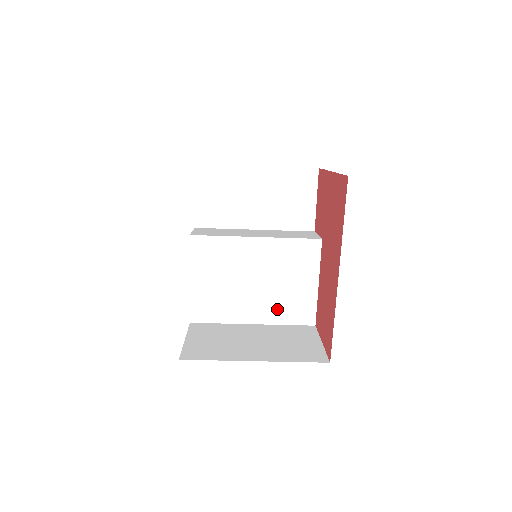
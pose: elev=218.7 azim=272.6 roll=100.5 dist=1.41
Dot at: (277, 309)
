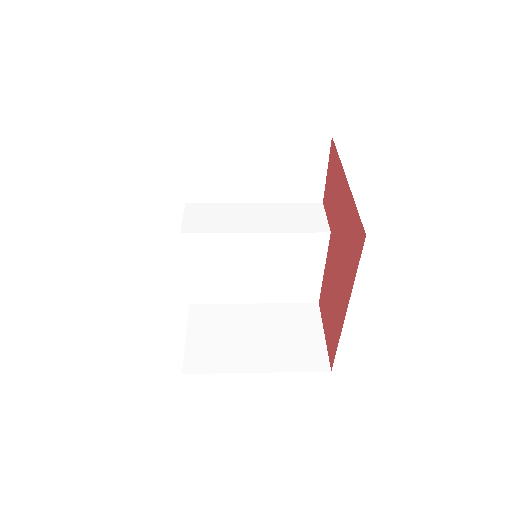
Dot at: (279, 291)
